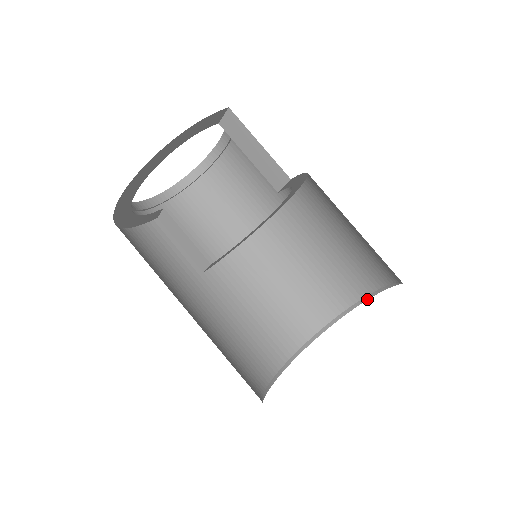
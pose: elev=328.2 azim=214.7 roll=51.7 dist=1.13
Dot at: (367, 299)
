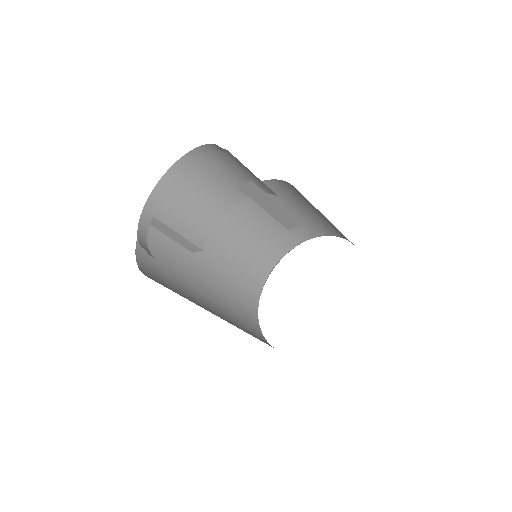
Dot at: occluded
